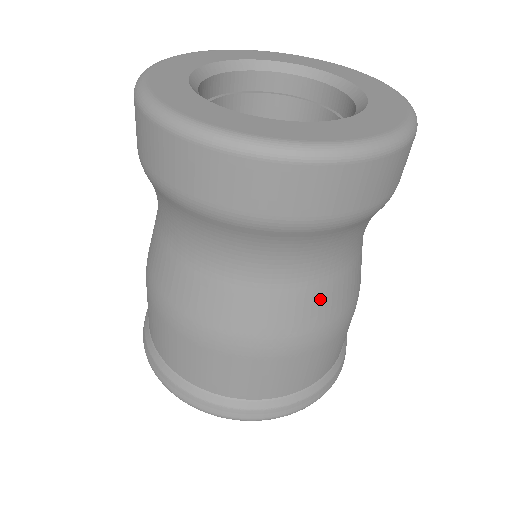
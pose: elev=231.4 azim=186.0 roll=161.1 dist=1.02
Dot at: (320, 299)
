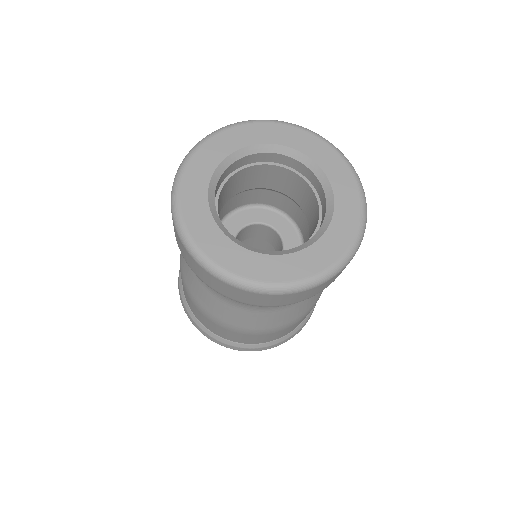
Dot at: (252, 318)
